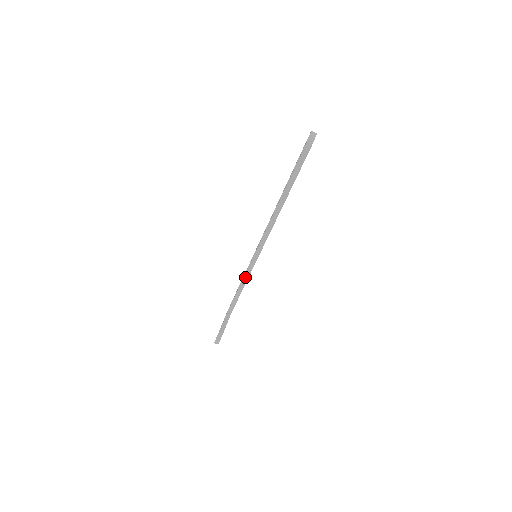
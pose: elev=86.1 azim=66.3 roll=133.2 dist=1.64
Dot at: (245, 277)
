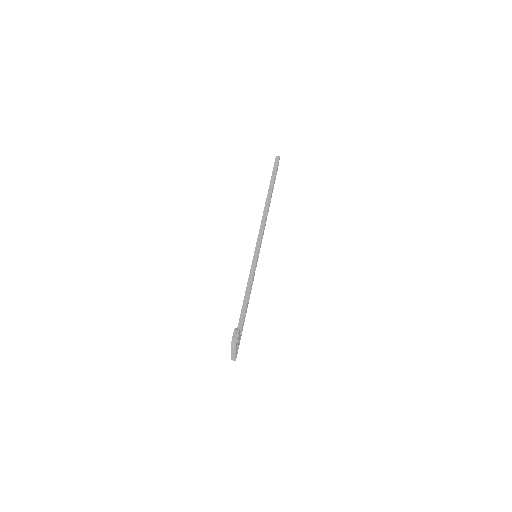
Dot at: (250, 277)
